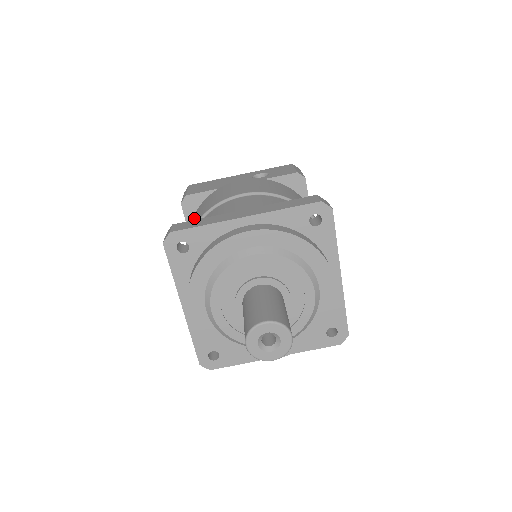
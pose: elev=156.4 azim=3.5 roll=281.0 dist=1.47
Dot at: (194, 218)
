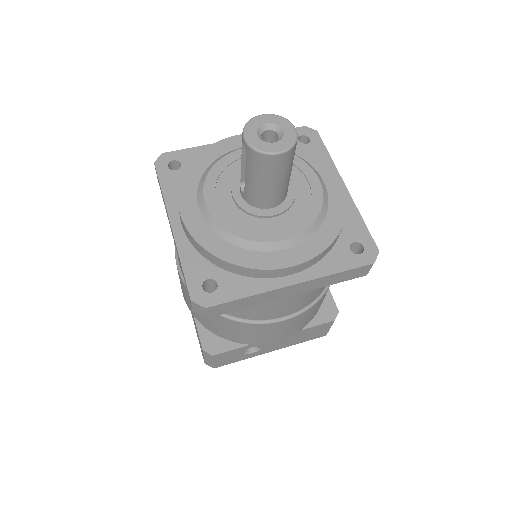
Dot at: occluded
